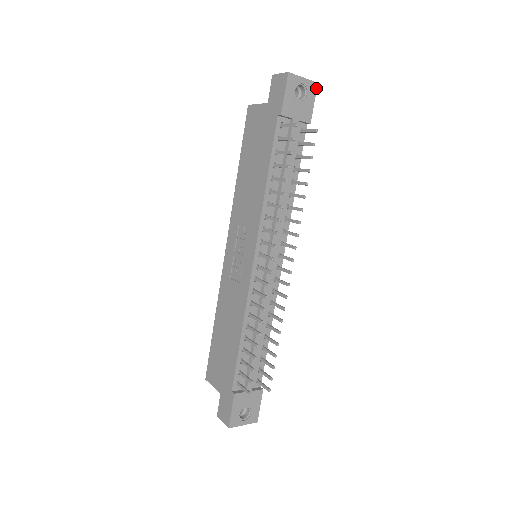
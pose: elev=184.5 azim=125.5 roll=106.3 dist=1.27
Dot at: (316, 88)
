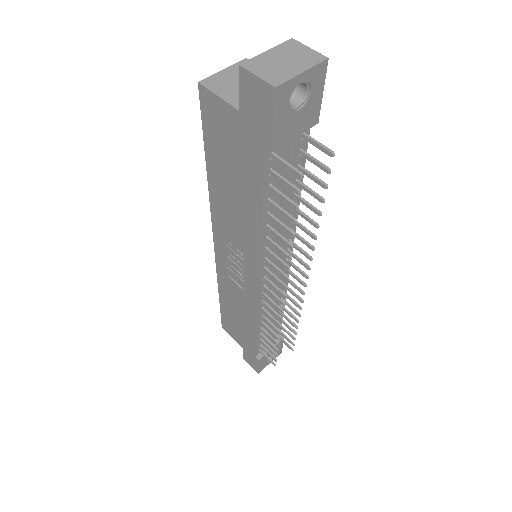
Dot at: (325, 68)
